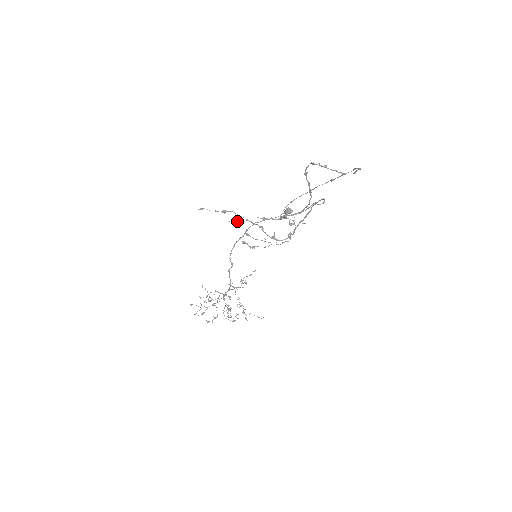
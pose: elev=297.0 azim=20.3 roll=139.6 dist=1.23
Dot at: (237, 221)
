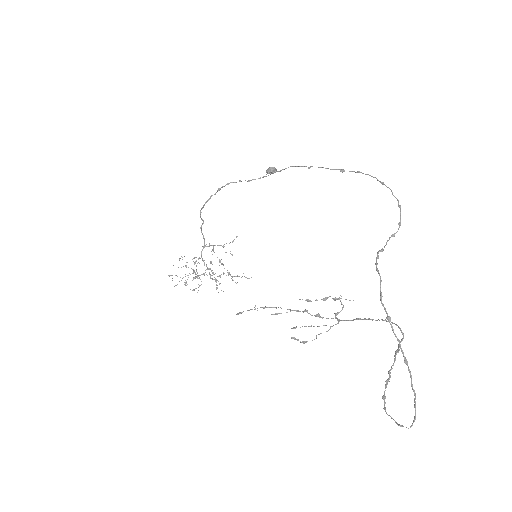
Dot at: (280, 313)
